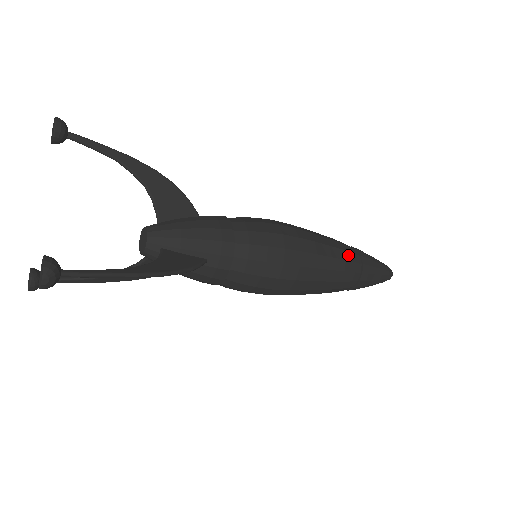
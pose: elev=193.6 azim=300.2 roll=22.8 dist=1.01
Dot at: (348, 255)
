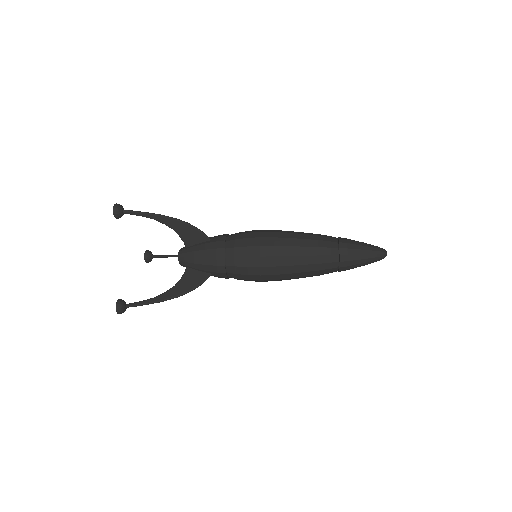
Dot at: (323, 258)
